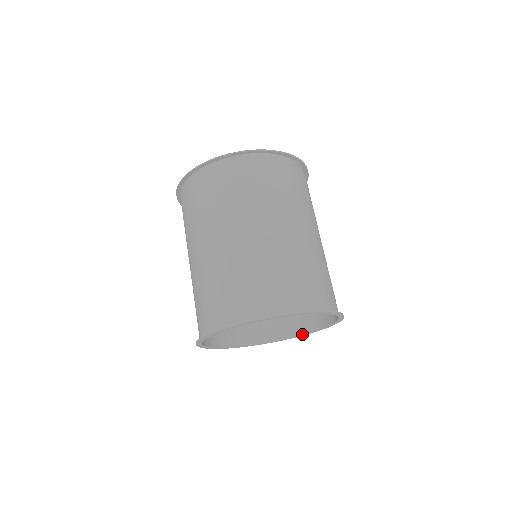
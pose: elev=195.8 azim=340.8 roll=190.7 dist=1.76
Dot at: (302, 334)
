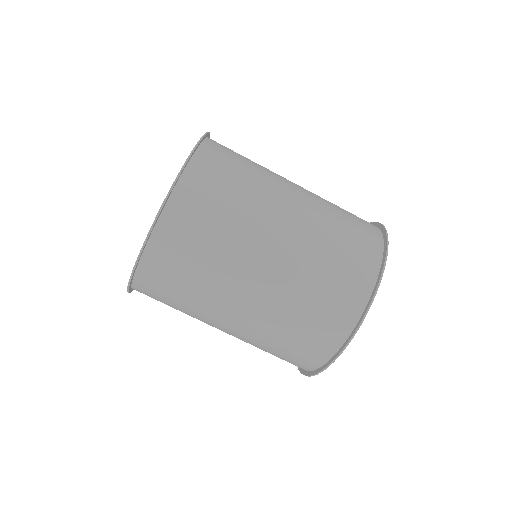
Dot at: occluded
